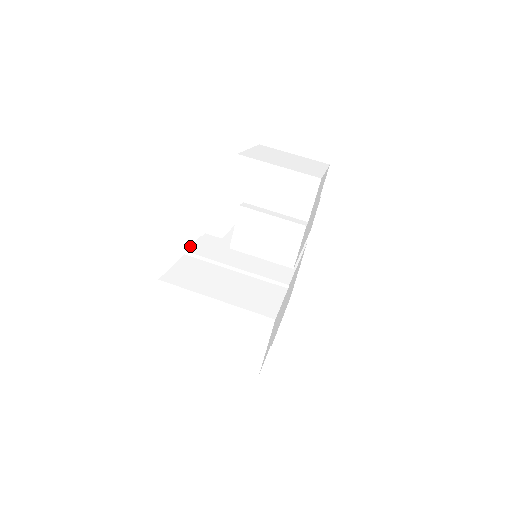
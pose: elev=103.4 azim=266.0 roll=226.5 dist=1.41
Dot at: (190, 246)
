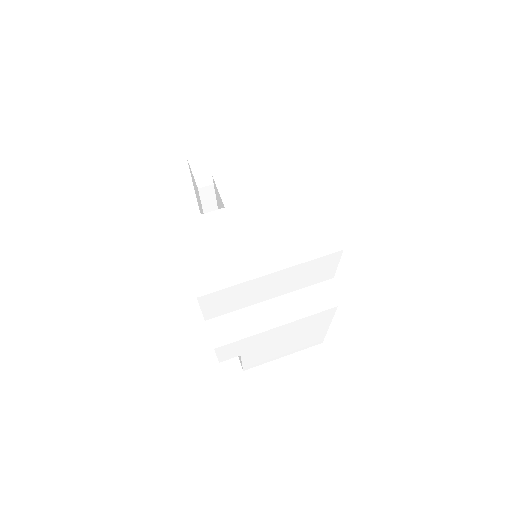
Dot at: occluded
